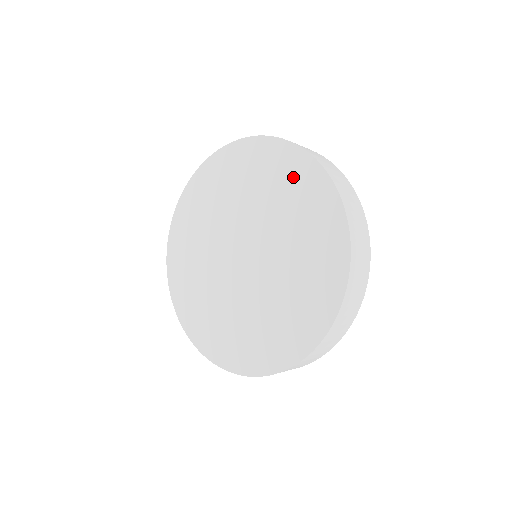
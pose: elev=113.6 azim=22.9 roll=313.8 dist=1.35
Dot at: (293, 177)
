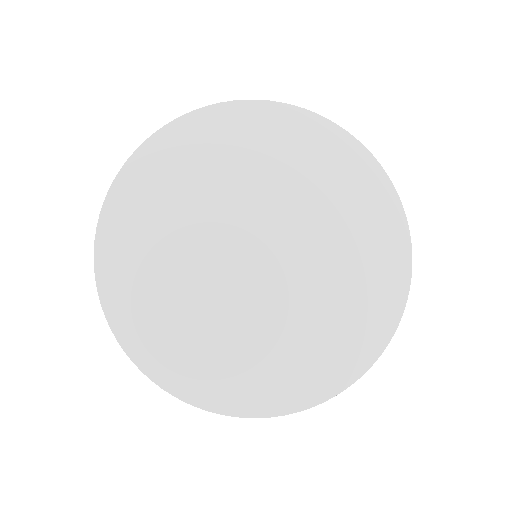
Dot at: (276, 134)
